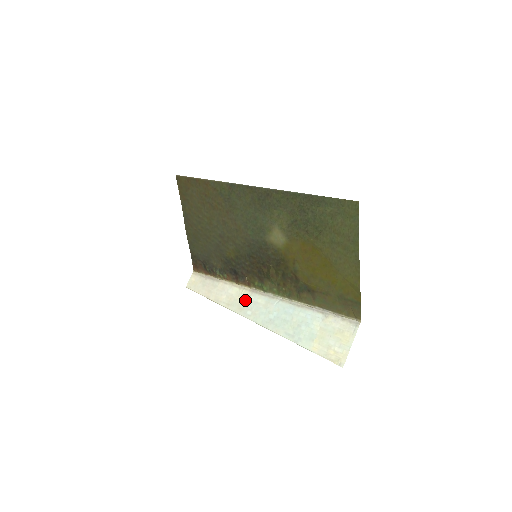
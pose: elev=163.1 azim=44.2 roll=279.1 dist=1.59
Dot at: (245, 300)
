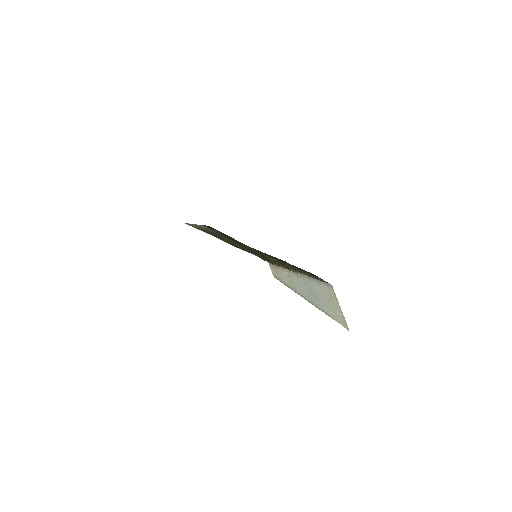
Dot at: (292, 280)
